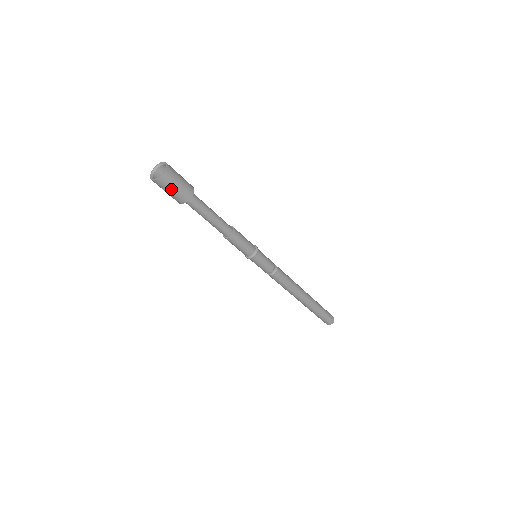
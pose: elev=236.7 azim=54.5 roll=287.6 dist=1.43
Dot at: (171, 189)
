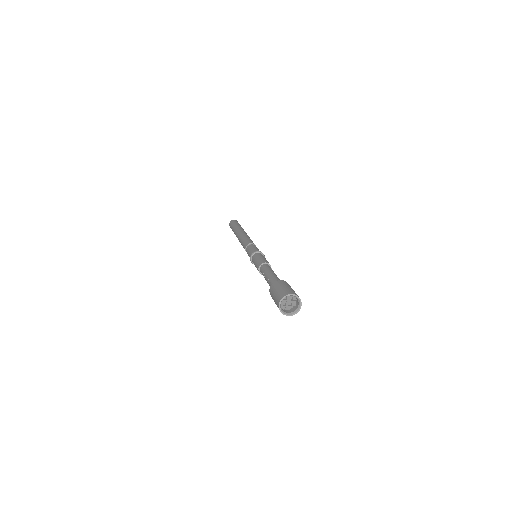
Dot at: occluded
